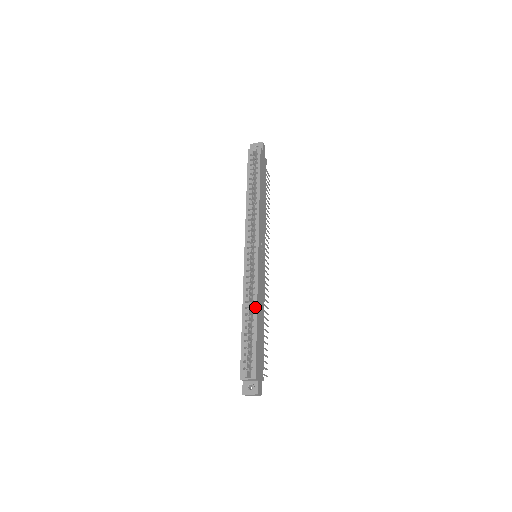
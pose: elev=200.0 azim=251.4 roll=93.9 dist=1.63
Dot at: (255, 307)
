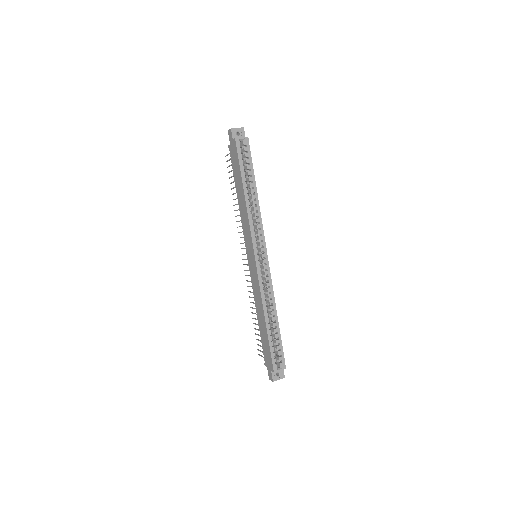
Dot at: (275, 310)
